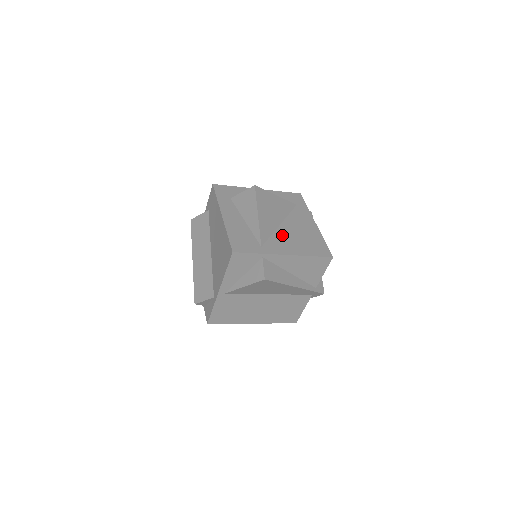
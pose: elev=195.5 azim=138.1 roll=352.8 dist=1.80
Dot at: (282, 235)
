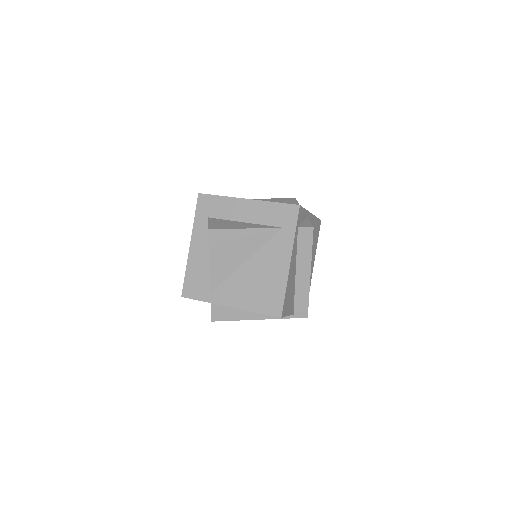
Dot at: (239, 279)
